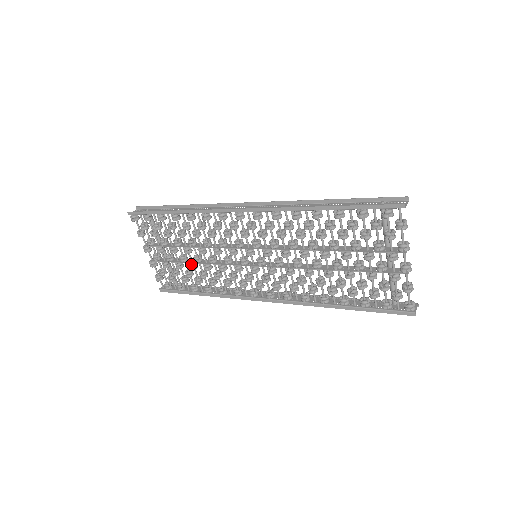
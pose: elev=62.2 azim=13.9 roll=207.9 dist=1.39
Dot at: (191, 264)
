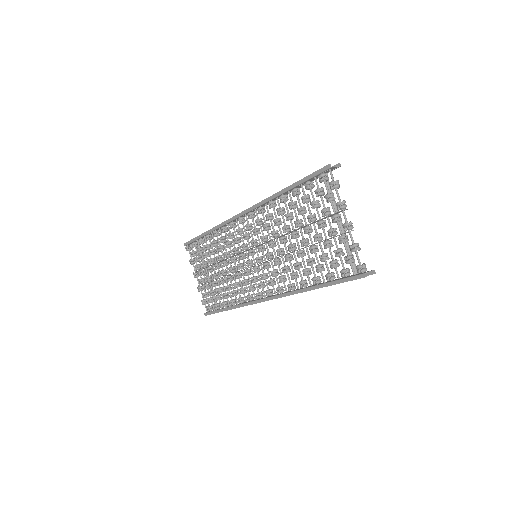
Dot at: (219, 279)
